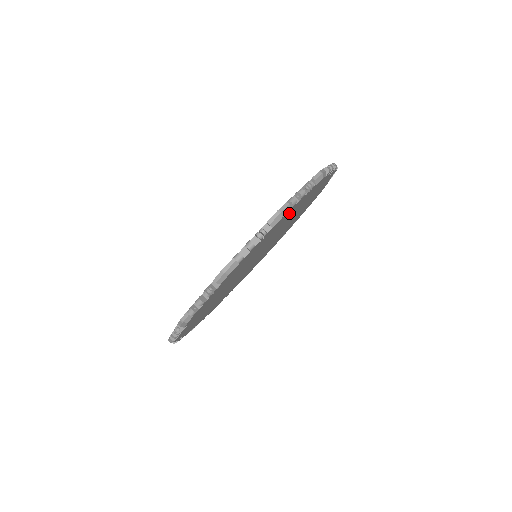
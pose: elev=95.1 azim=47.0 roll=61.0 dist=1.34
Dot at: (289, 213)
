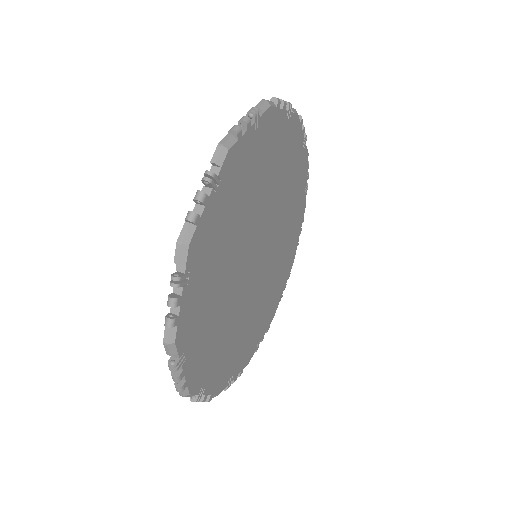
Dot at: (295, 147)
